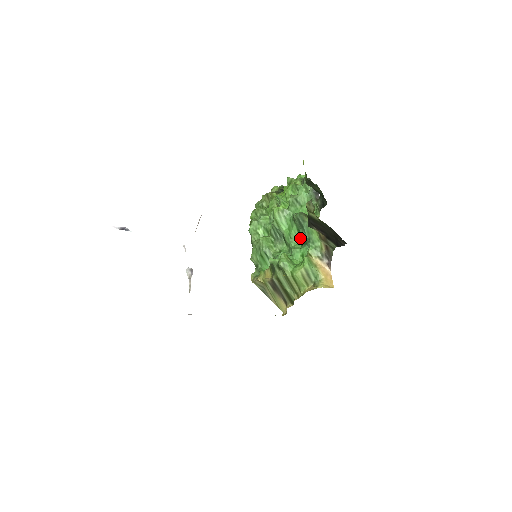
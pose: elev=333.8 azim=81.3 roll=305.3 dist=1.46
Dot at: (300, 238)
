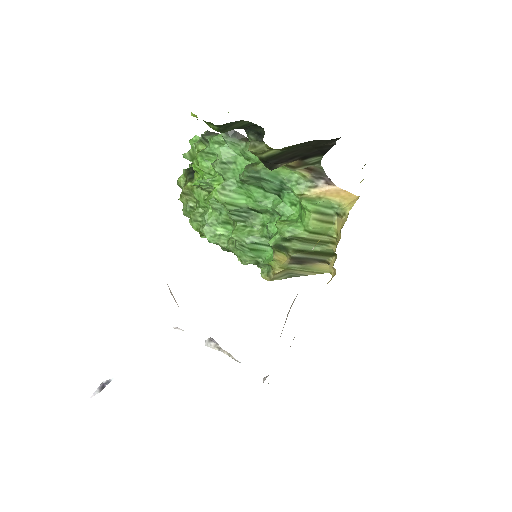
Dot at: (270, 192)
